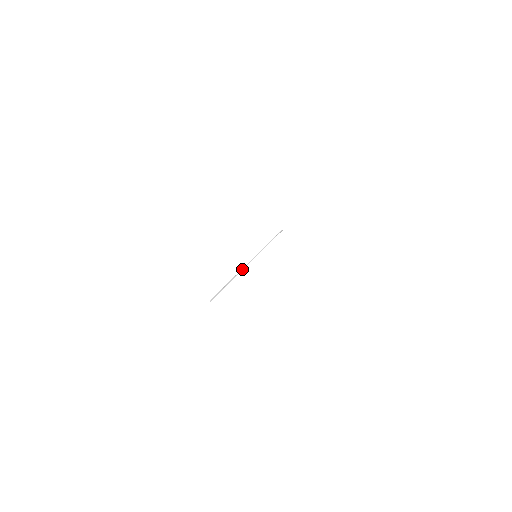
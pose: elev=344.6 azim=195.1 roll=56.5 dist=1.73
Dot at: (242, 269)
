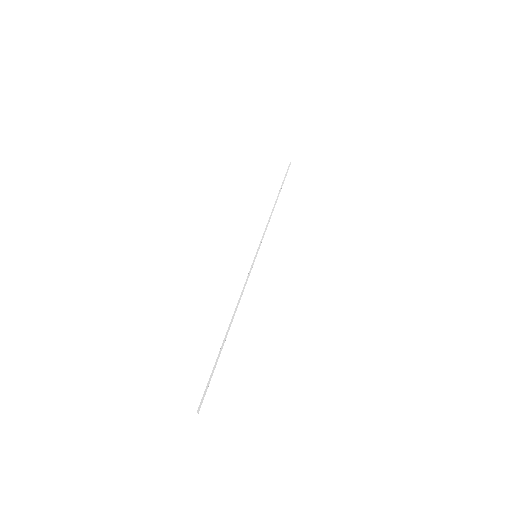
Dot at: occluded
